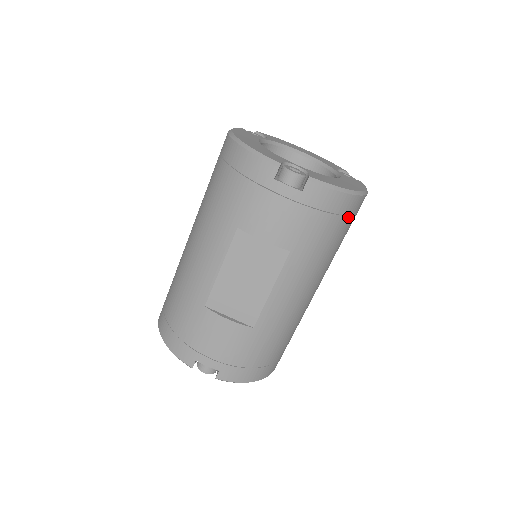
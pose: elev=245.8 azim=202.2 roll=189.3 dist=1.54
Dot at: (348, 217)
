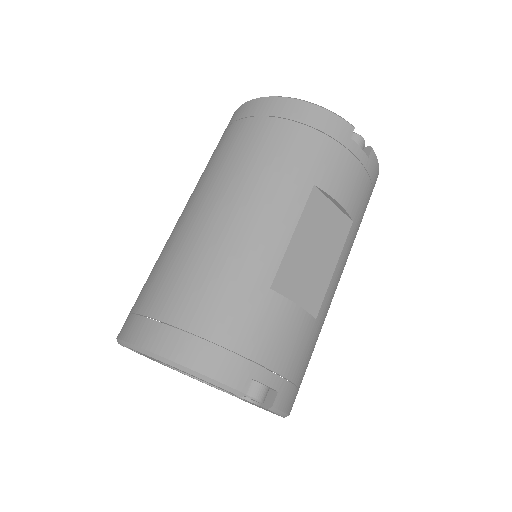
Dot at: occluded
